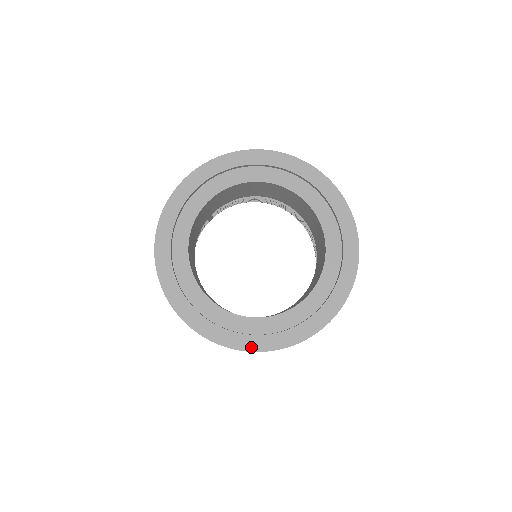
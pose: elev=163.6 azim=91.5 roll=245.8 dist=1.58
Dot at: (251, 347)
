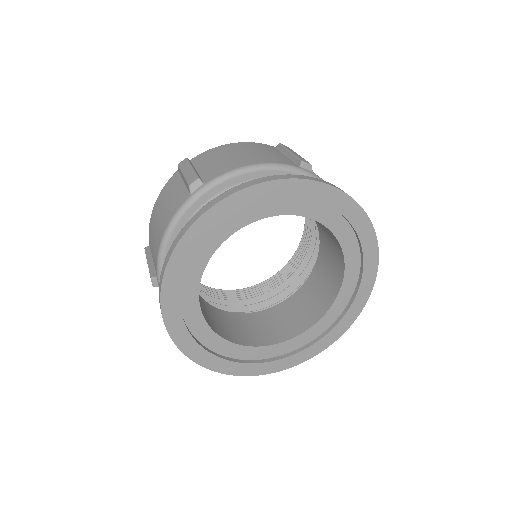
Dot at: (273, 370)
